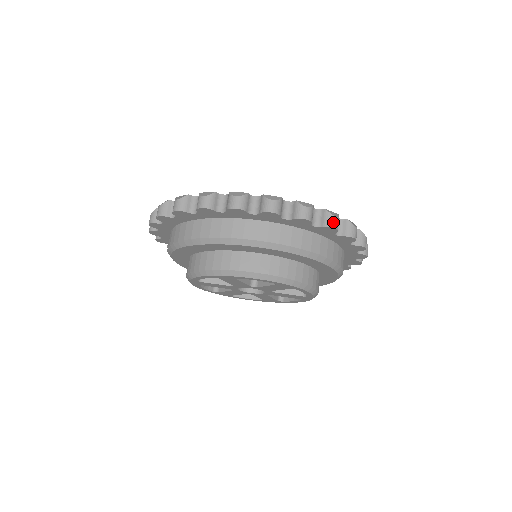
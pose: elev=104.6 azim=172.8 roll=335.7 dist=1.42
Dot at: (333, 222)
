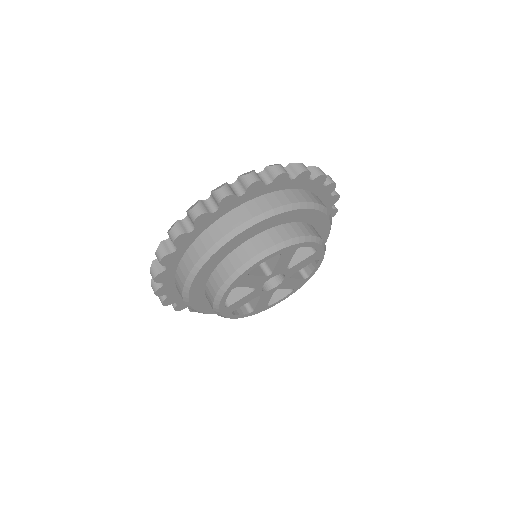
Dot at: (278, 170)
